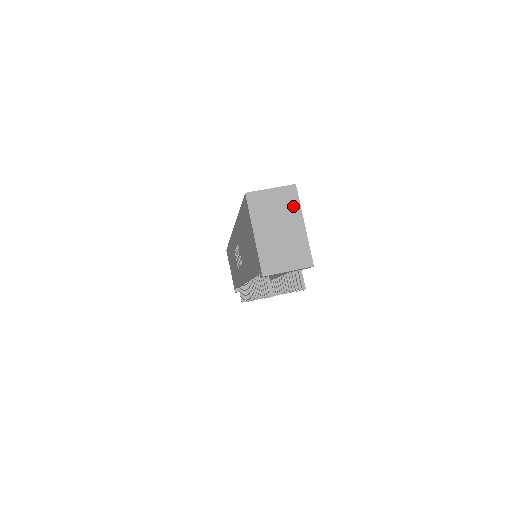
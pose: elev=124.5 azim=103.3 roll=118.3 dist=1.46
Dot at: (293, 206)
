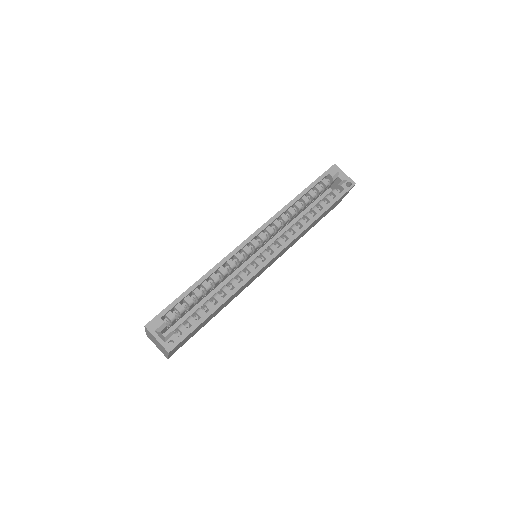
Dot at: (165, 351)
